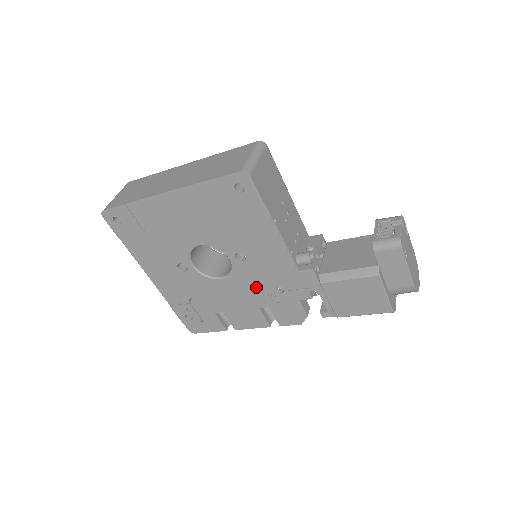
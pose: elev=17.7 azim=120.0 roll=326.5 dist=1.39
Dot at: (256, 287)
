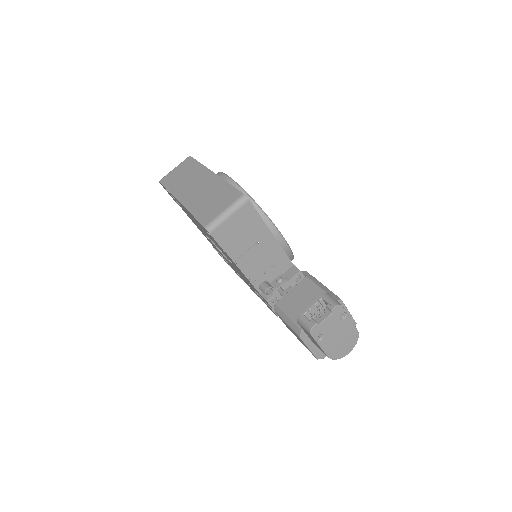
Dot at: occluded
